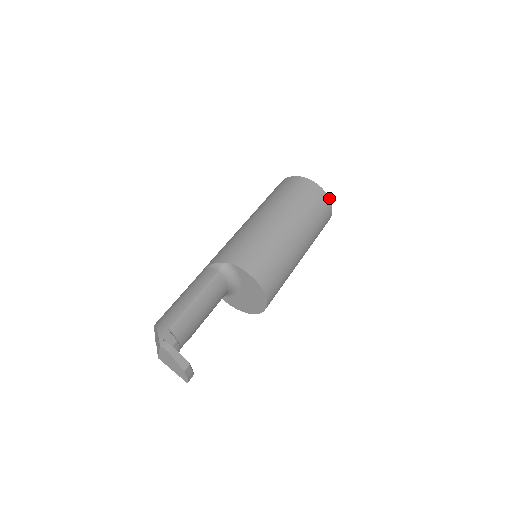
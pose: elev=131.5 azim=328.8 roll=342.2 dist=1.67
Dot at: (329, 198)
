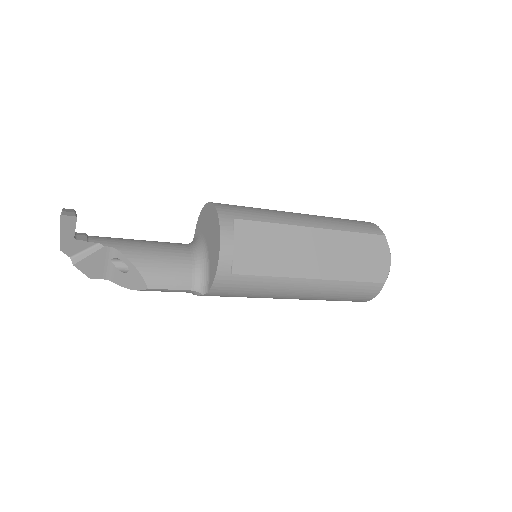
Dot at: occluded
